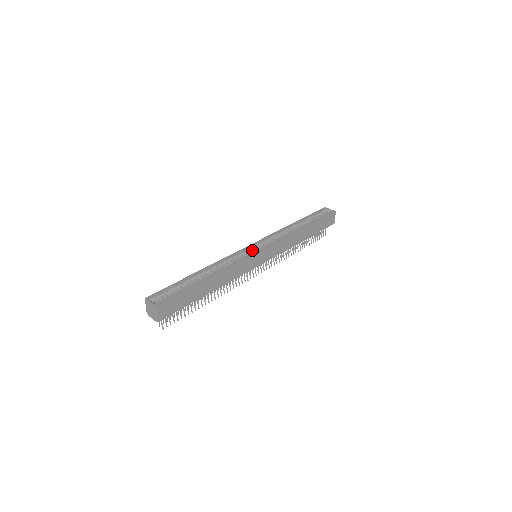
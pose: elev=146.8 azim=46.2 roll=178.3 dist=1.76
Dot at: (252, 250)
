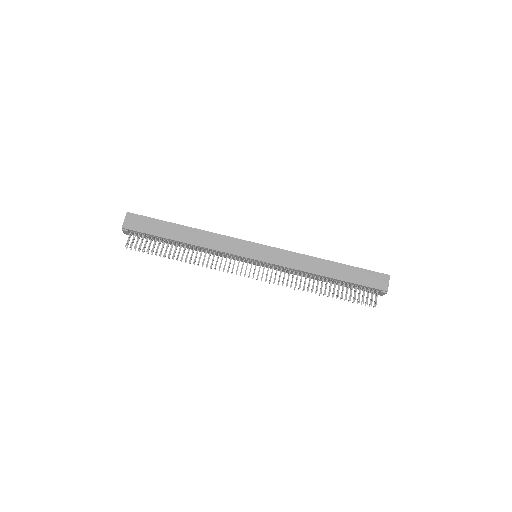
Dot at: occluded
